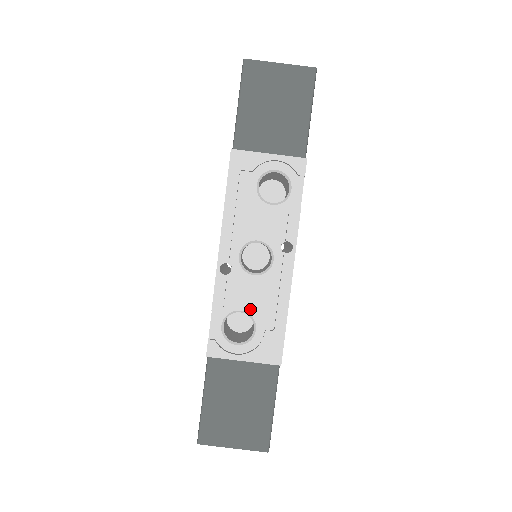
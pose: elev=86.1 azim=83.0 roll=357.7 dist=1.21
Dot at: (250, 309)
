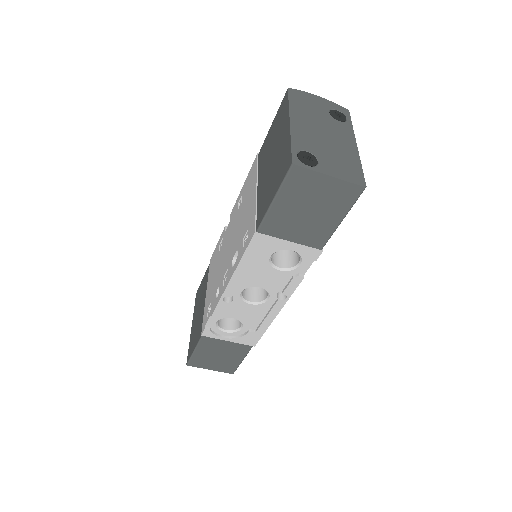
Dot at: (241, 319)
